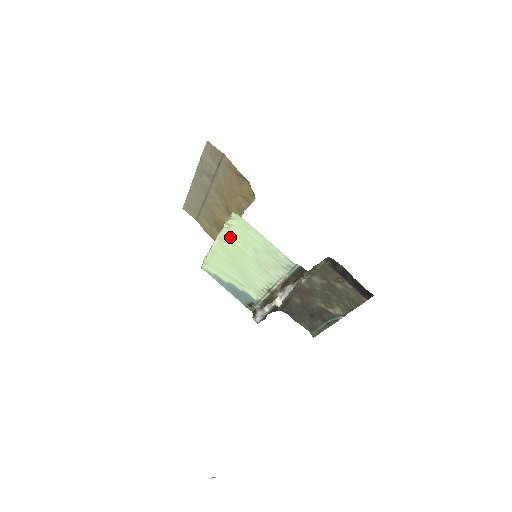
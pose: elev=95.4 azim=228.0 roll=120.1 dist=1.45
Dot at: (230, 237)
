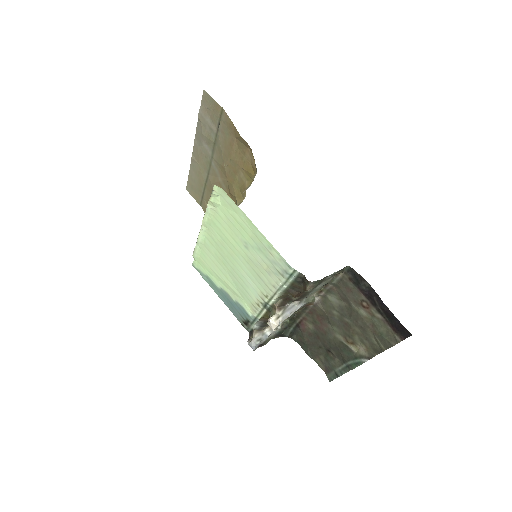
Dot at: (216, 223)
